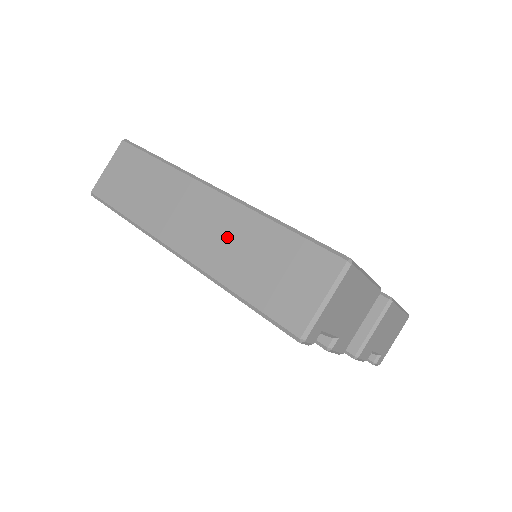
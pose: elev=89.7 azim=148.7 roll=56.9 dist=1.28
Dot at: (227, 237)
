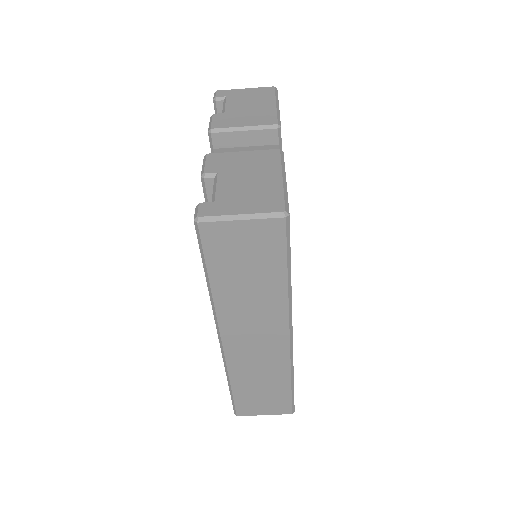
Dot at: (261, 366)
